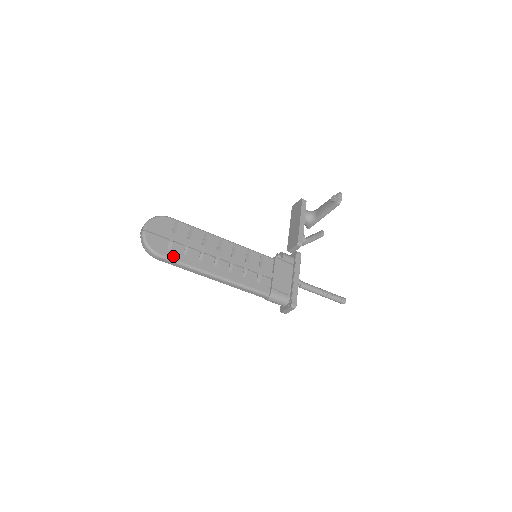
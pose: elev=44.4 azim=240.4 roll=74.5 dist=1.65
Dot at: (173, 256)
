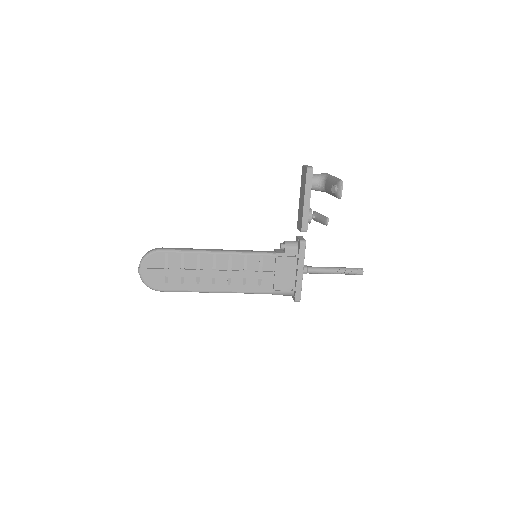
Dot at: (172, 288)
